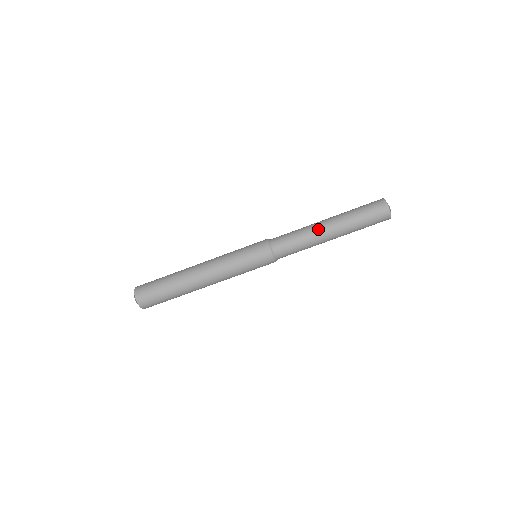
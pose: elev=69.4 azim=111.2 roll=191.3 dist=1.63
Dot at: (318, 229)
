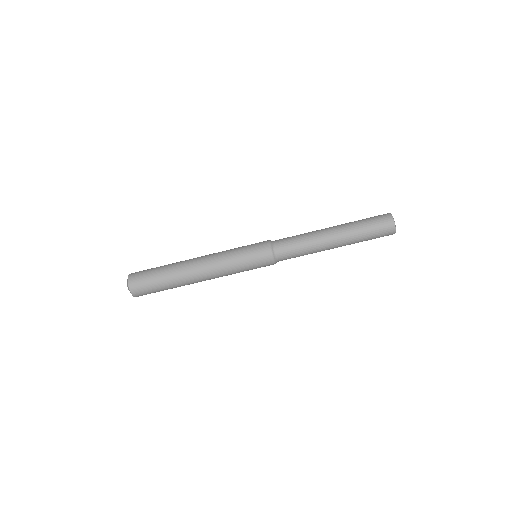
Dot at: (322, 235)
